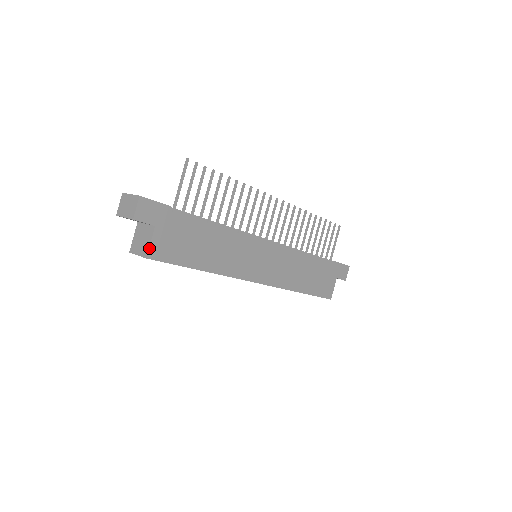
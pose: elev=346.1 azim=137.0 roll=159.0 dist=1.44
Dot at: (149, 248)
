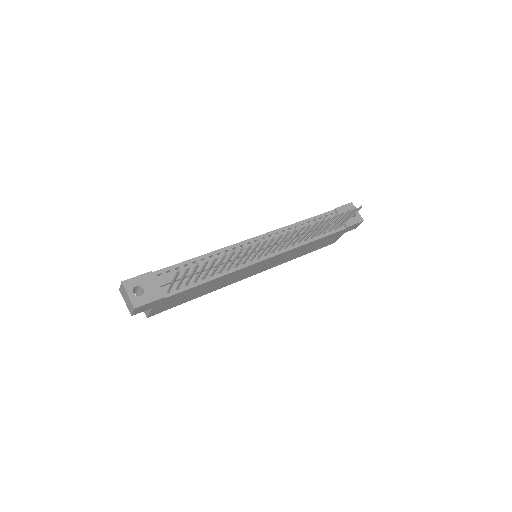
Dot at: (149, 315)
